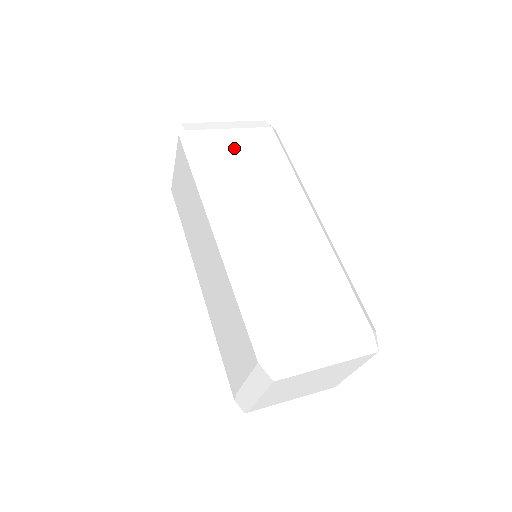
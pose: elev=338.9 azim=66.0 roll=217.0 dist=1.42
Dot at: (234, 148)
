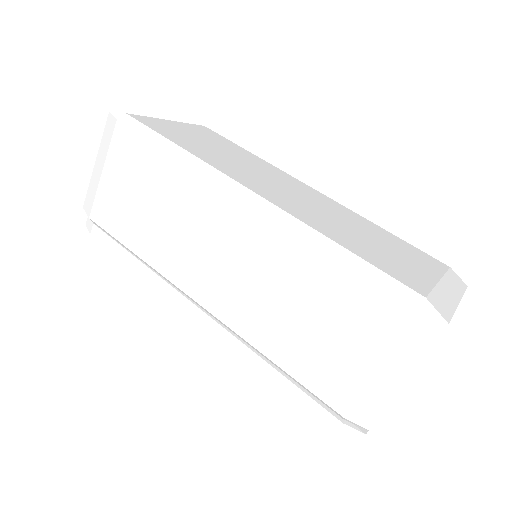
Dot at: (190, 134)
